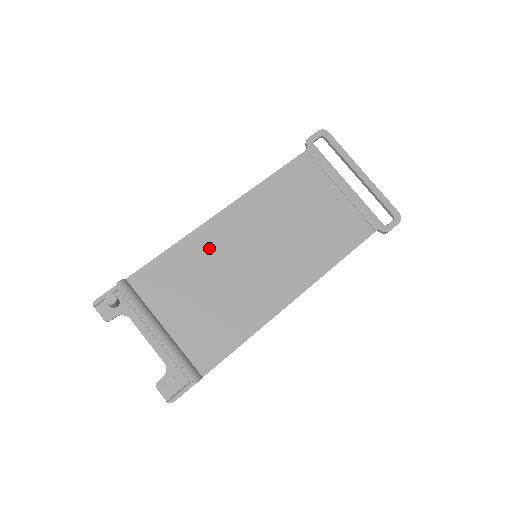
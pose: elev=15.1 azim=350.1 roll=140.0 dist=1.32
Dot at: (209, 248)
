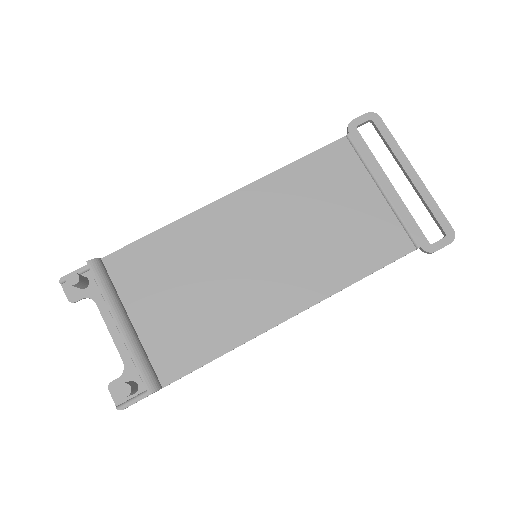
Dot at: (202, 238)
